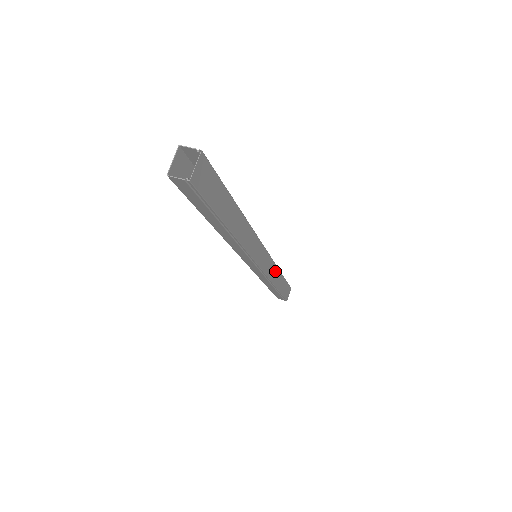
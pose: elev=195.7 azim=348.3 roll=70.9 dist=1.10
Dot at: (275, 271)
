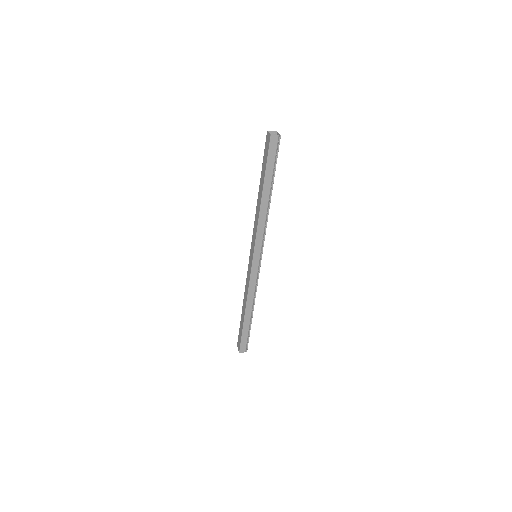
Dot at: occluded
